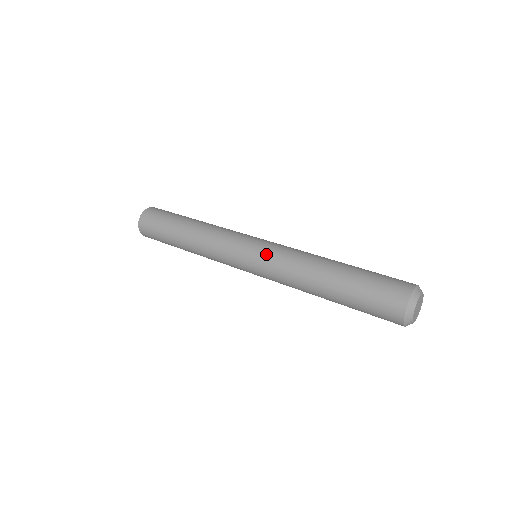
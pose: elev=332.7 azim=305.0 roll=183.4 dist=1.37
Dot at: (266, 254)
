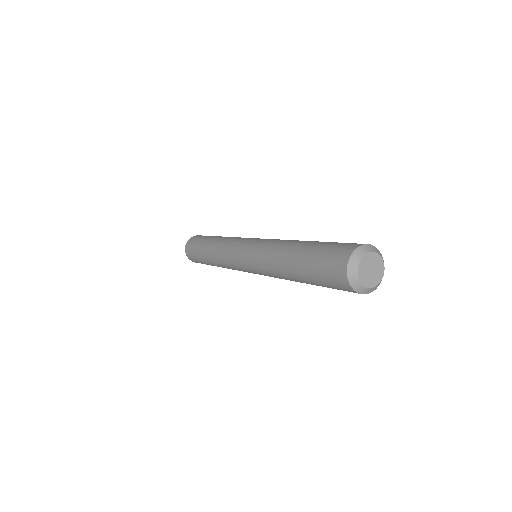
Dot at: (255, 245)
